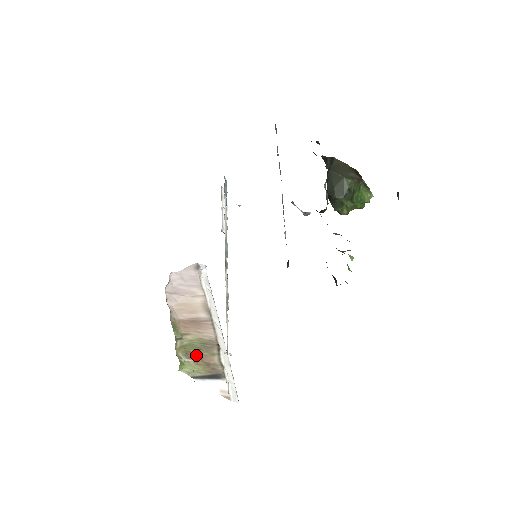
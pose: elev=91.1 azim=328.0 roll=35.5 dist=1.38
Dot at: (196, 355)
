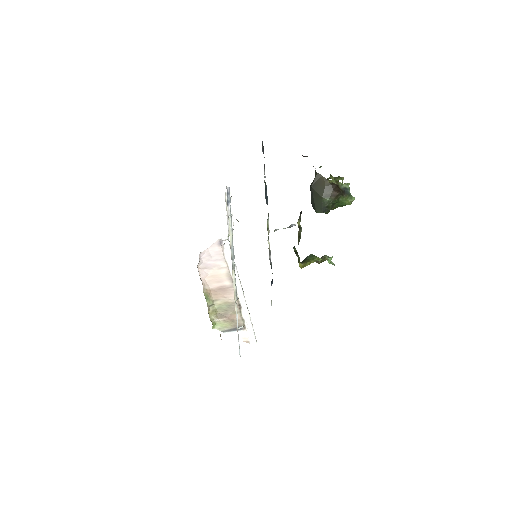
Dot at: (224, 315)
